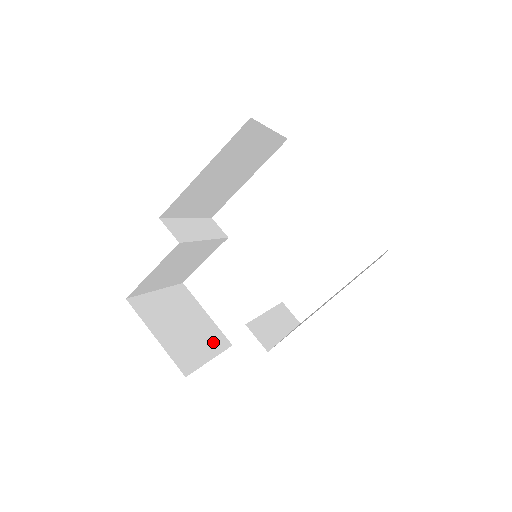
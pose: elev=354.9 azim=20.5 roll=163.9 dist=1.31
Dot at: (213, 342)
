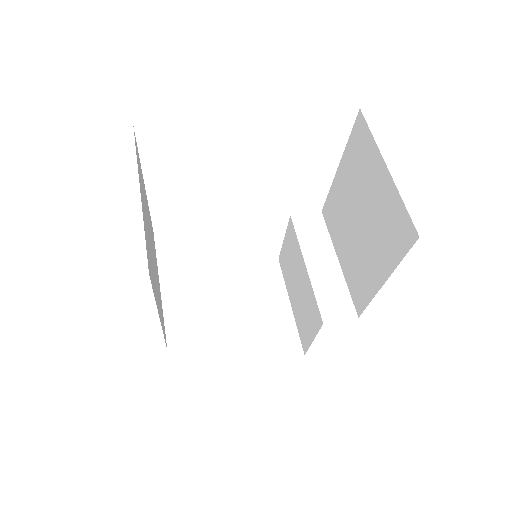
Dot at: (271, 286)
